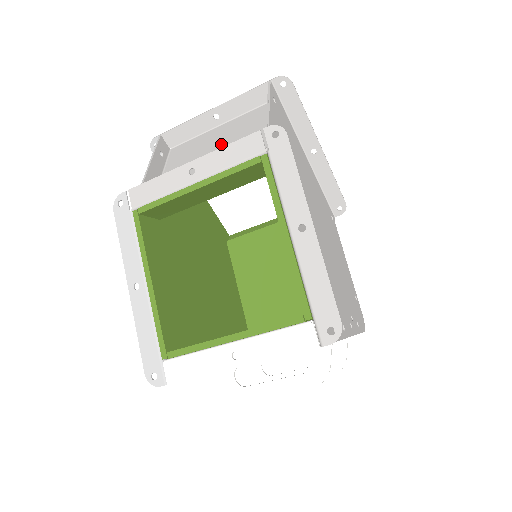
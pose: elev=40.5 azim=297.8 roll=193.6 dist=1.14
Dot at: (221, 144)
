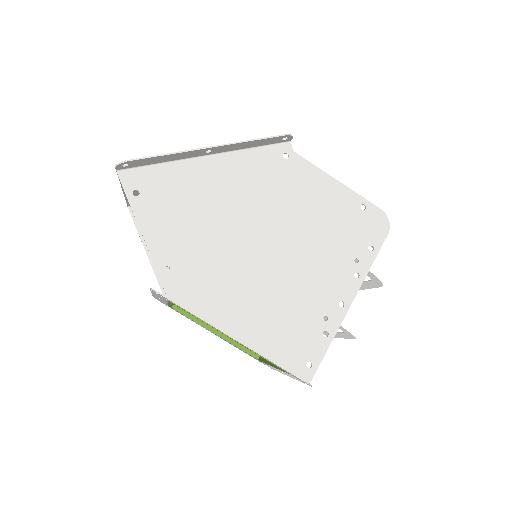
Dot at: occluded
